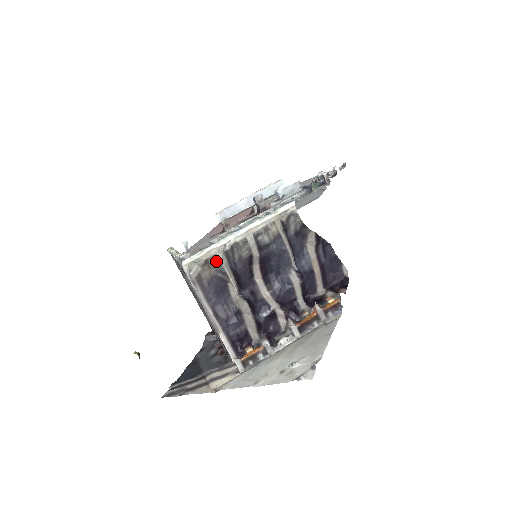
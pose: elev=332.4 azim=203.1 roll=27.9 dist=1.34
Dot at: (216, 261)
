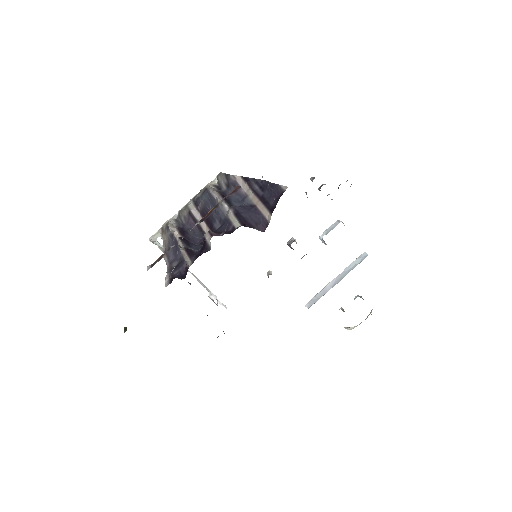
Dot at: occluded
